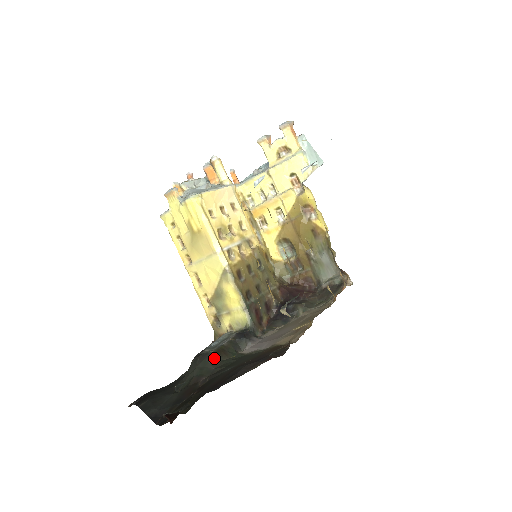
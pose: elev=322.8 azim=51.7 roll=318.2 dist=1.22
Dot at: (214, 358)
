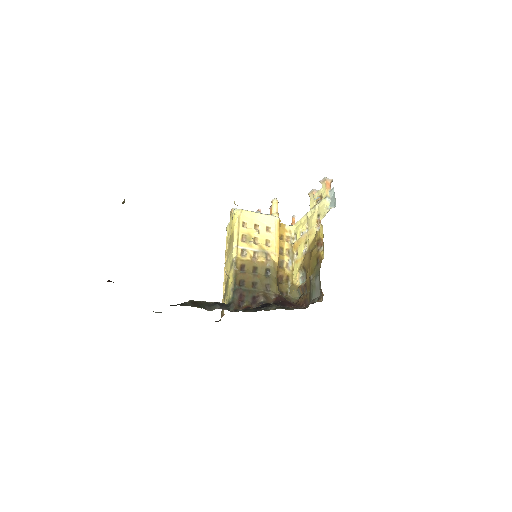
Dot at: (187, 303)
